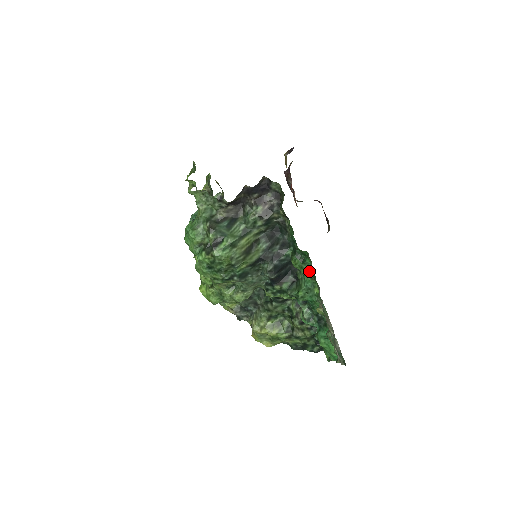
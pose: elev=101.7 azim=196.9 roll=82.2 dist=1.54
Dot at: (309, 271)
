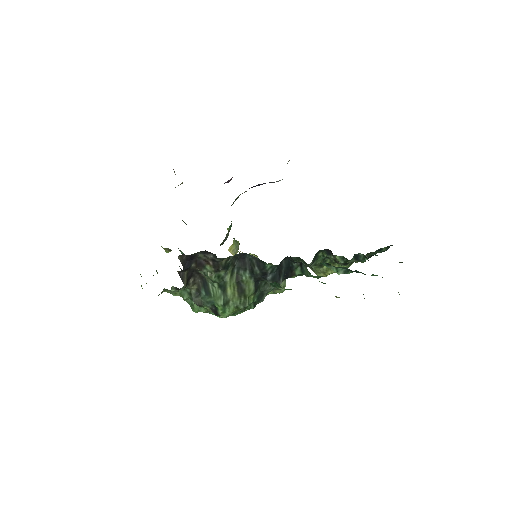
Dot at: occluded
